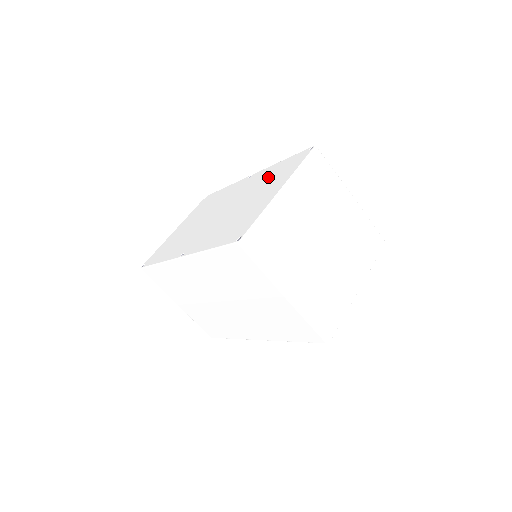
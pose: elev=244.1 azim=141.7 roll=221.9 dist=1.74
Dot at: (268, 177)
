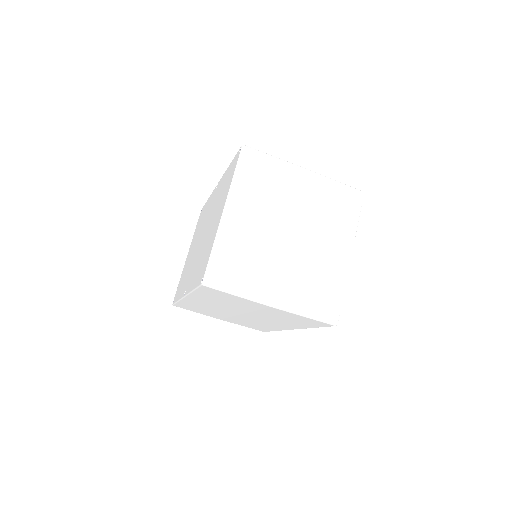
Dot at: (221, 190)
